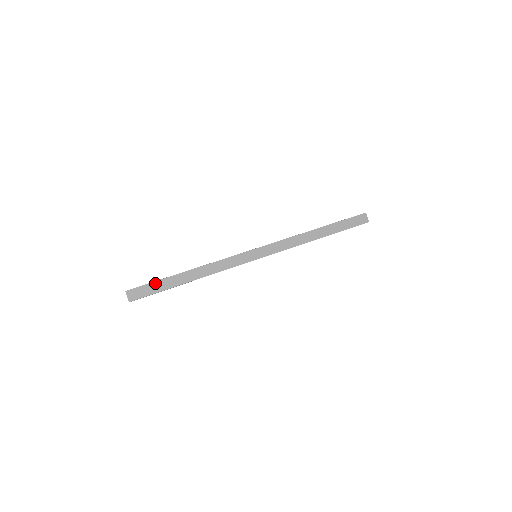
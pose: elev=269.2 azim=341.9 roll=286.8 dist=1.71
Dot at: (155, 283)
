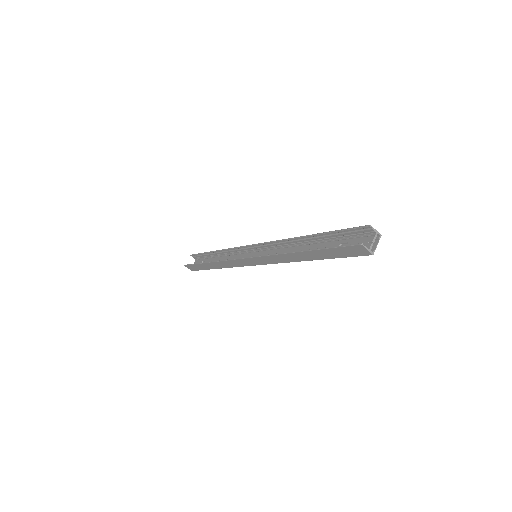
Dot at: (196, 265)
